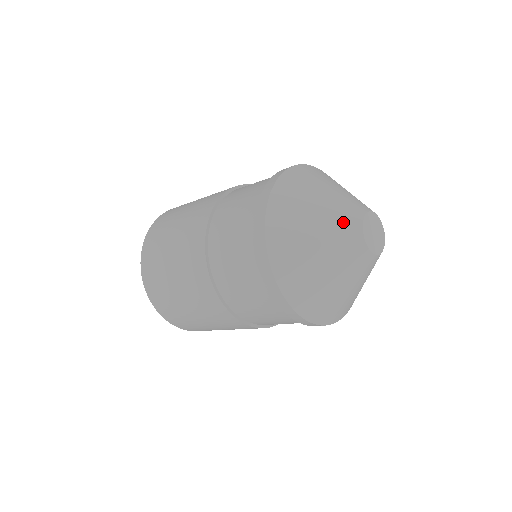
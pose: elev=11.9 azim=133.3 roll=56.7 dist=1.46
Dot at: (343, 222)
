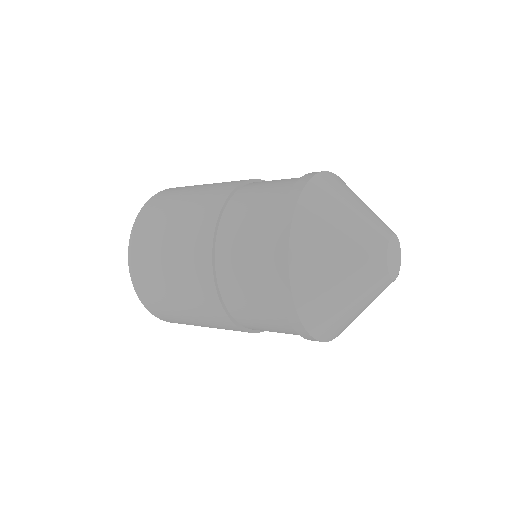
Dot at: (370, 236)
